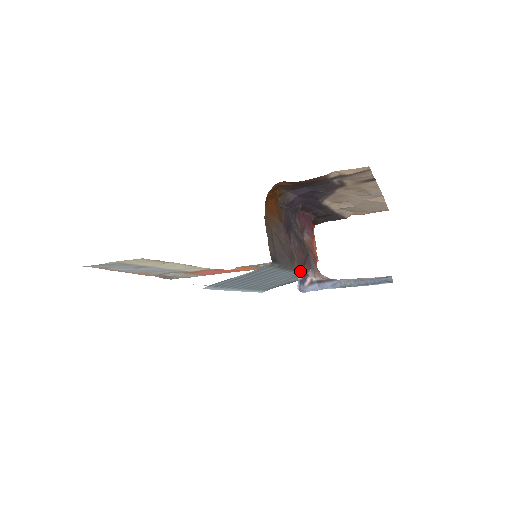
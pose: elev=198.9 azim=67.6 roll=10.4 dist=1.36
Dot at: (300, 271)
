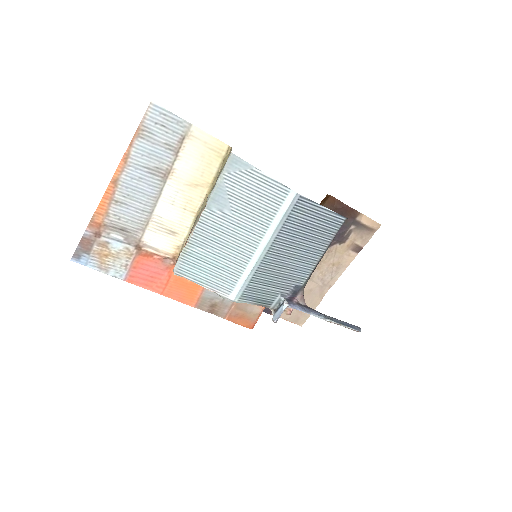
Dot at: (309, 276)
